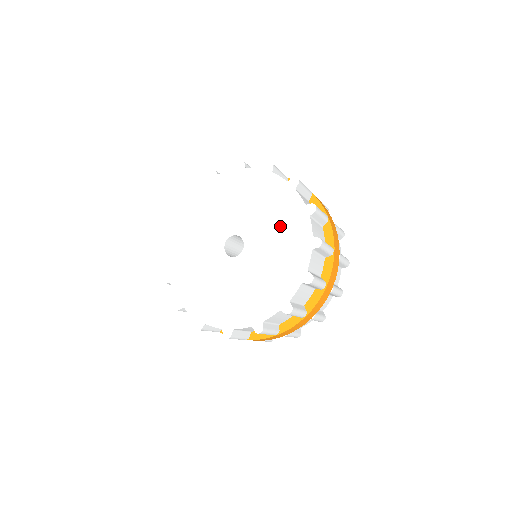
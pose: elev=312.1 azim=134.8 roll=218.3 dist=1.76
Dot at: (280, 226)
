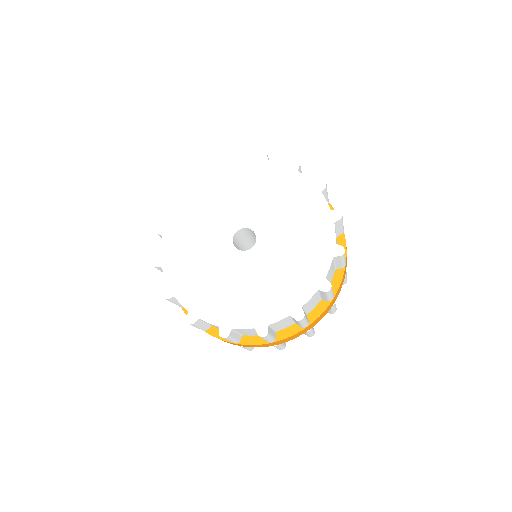
Dot at: (292, 208)
